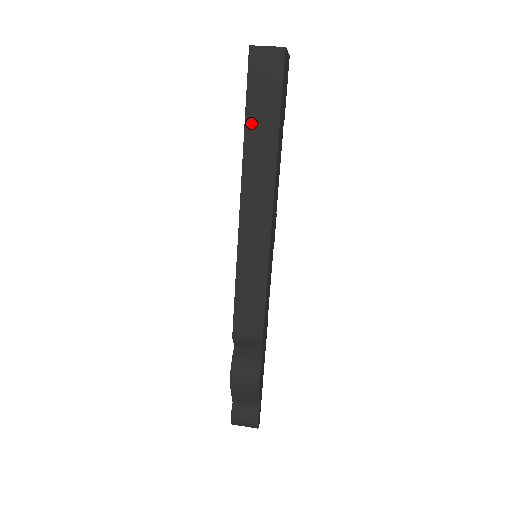
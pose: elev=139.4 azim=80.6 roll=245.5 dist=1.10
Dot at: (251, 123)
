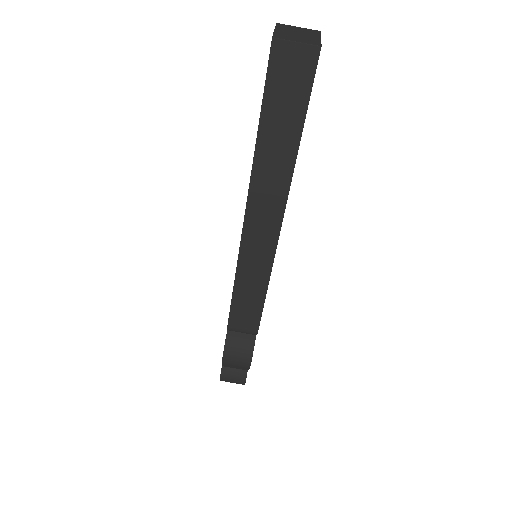
Dot at: (265, 134)
